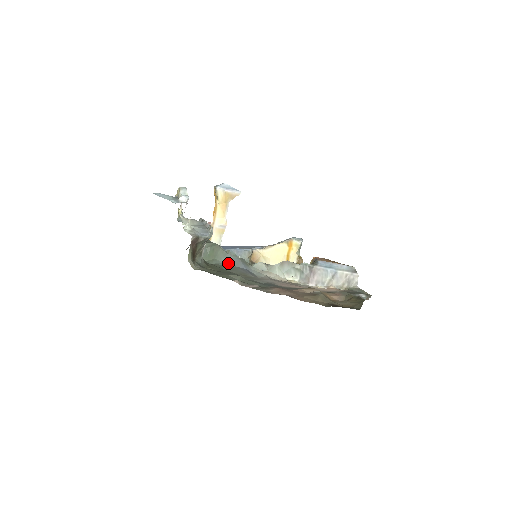
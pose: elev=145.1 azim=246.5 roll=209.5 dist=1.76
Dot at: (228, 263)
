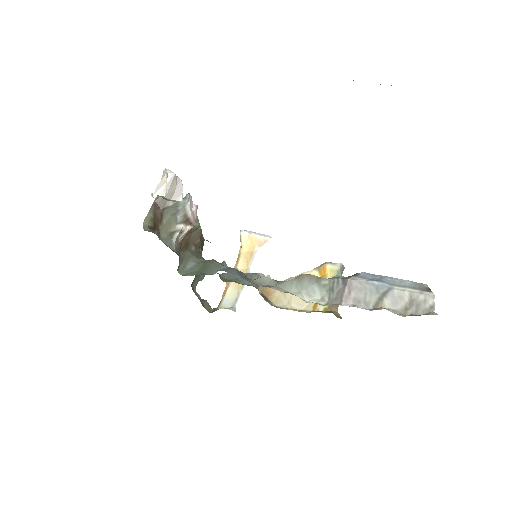
Dot at: occluded
